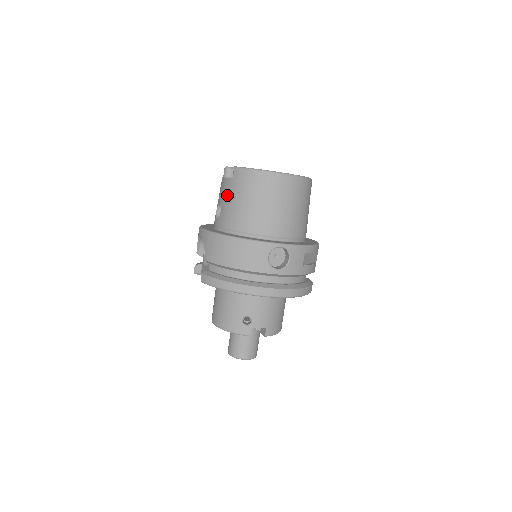
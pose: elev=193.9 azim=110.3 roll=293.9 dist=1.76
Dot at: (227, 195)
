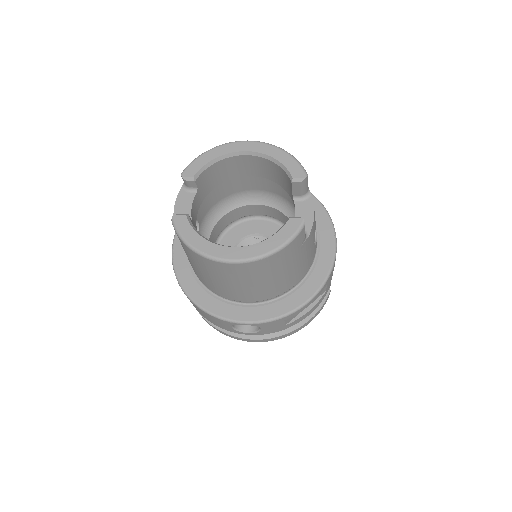
Dot at: occluded
